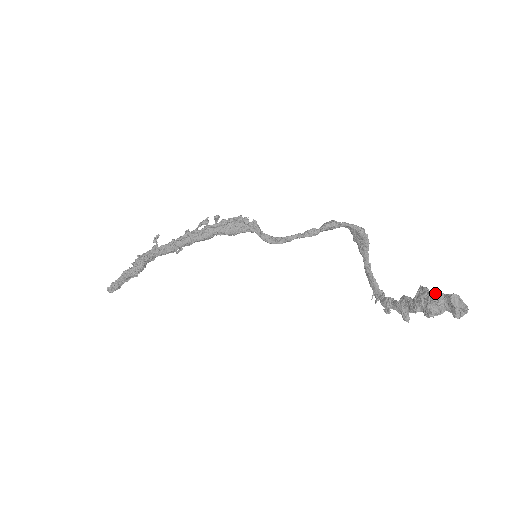
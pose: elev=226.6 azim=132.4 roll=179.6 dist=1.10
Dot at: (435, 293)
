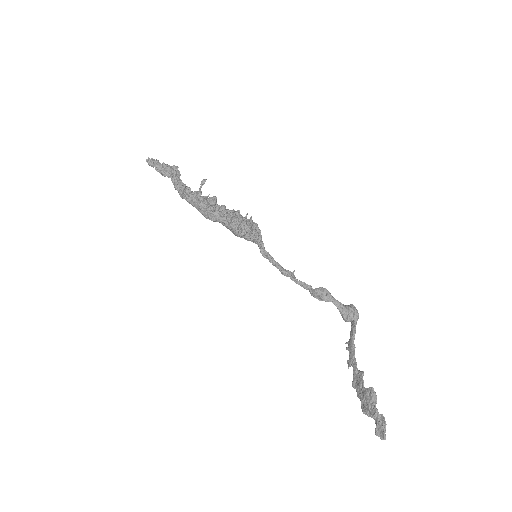
Dot at: (374, 407)
